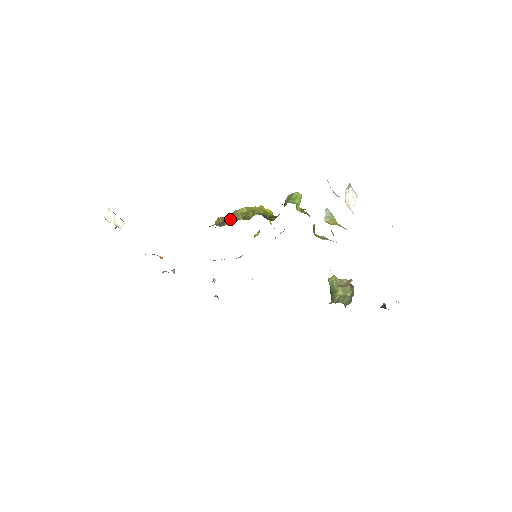
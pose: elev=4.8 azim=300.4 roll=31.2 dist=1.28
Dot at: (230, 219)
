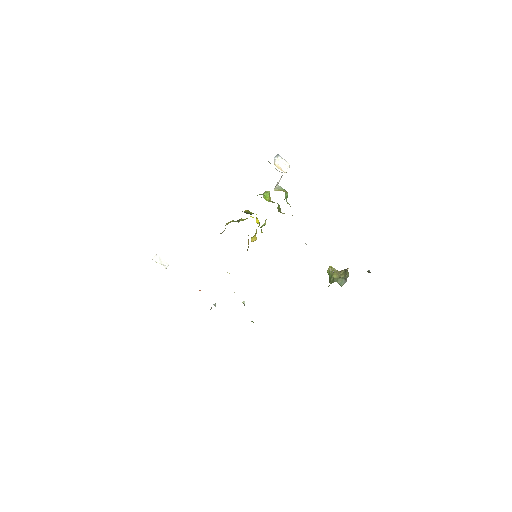
Dot at: occluded
